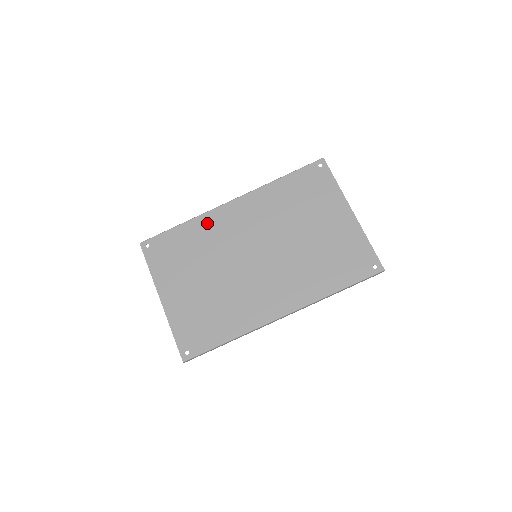
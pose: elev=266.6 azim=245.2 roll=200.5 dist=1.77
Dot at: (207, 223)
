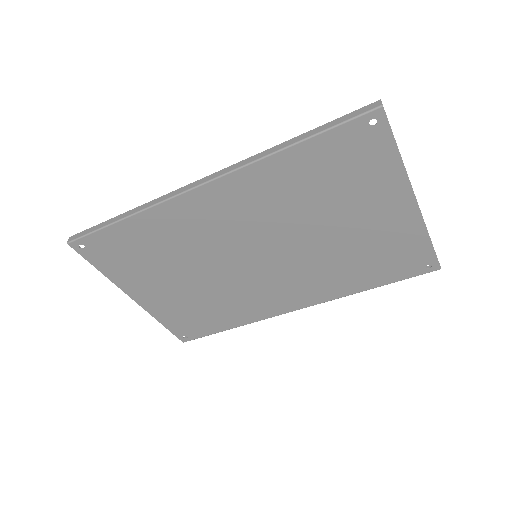
Dot at: (168, 218)
